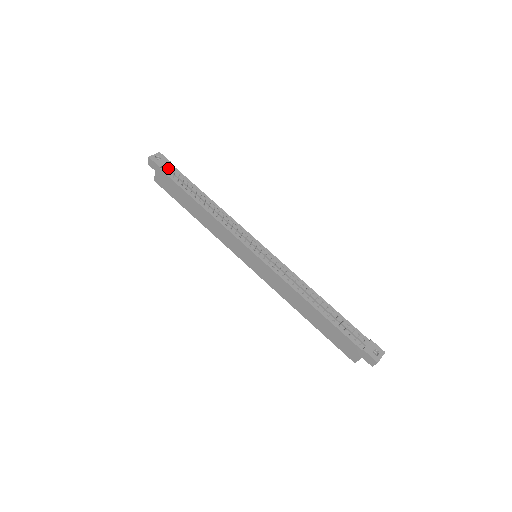
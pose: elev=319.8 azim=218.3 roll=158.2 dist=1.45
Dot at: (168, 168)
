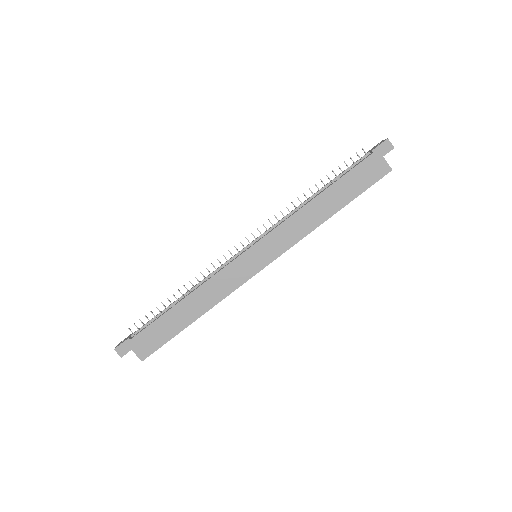
Dot at: (135, 332)
